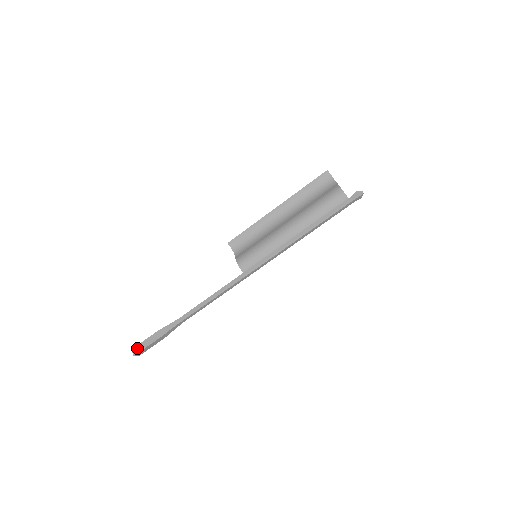
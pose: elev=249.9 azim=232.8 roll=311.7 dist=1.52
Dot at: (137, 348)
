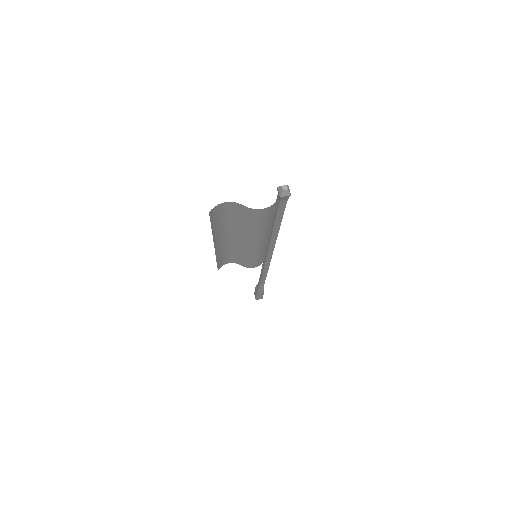
Dot at: occluded
